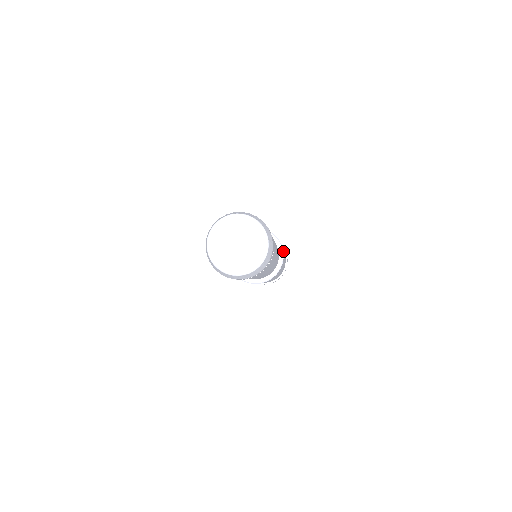
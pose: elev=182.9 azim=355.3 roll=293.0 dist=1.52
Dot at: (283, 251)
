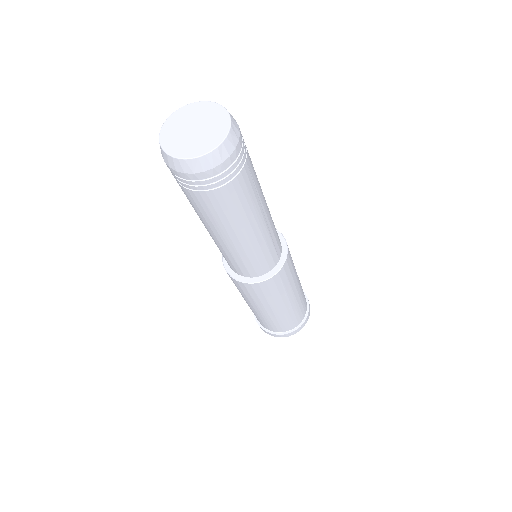
Dot at: (279, 274)
